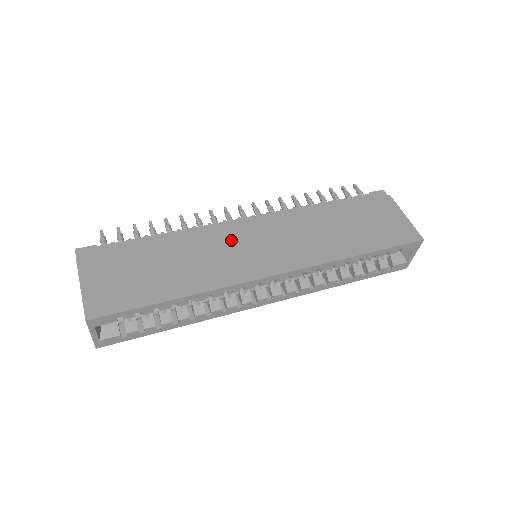
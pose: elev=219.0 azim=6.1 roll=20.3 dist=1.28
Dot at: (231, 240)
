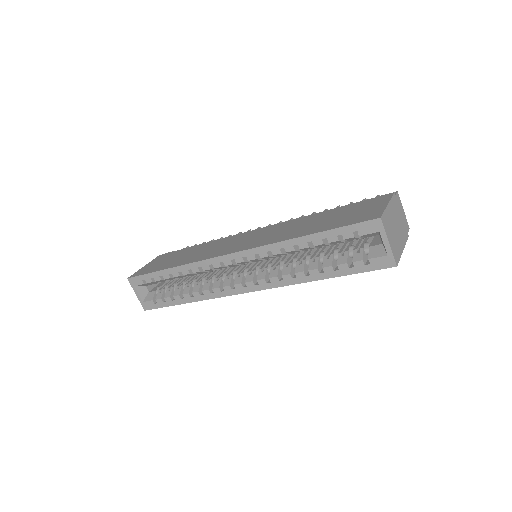
Dot at: (233, 239)
